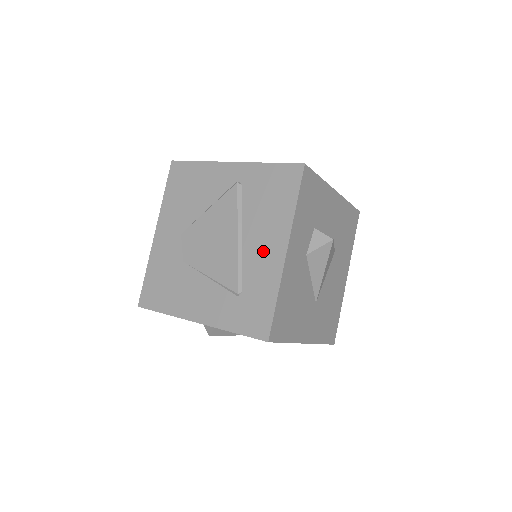
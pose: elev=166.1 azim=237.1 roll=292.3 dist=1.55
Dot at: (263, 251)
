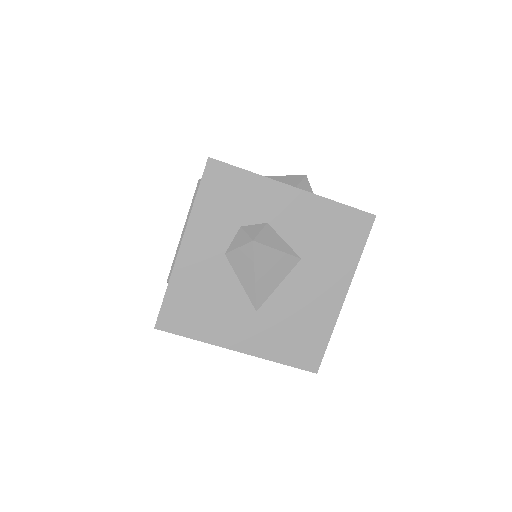
Dot at: occluded
